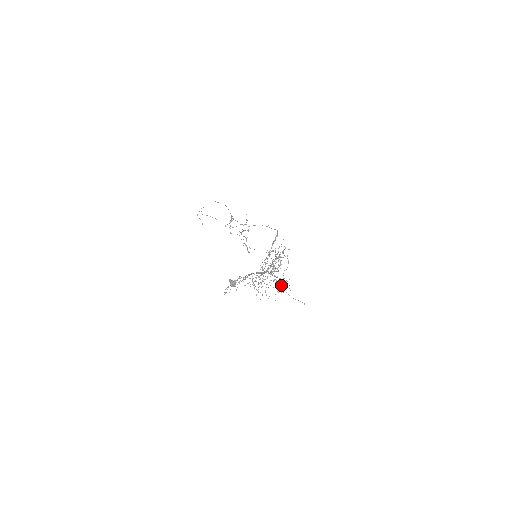
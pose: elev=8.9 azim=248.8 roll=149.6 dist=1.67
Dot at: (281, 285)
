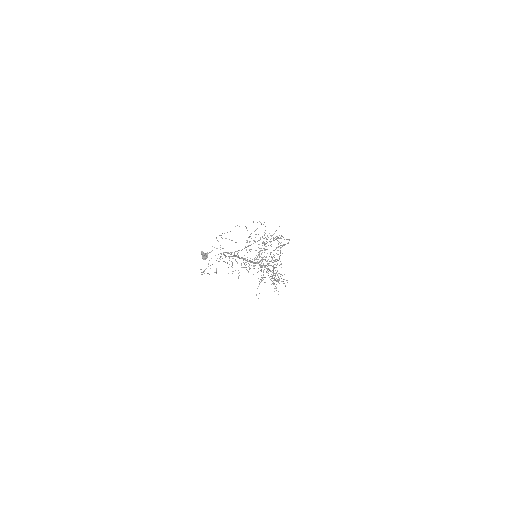
Dot at: occluded
